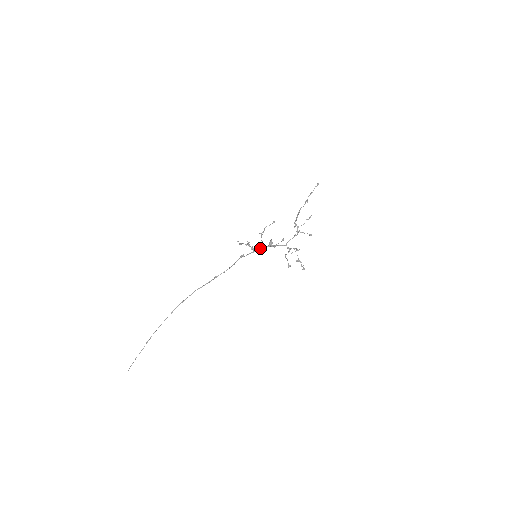
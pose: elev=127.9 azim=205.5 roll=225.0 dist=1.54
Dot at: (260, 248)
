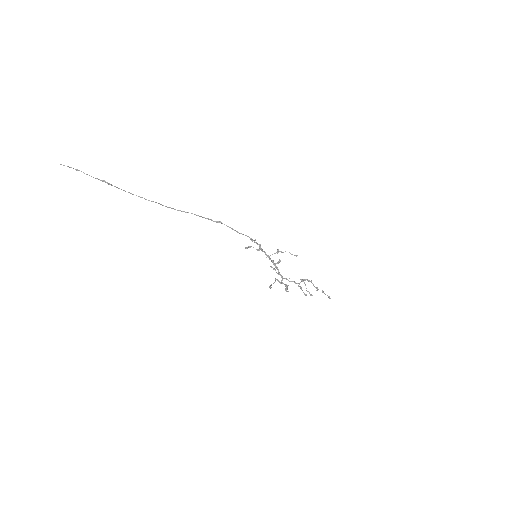
Dot at: (267, 255)
